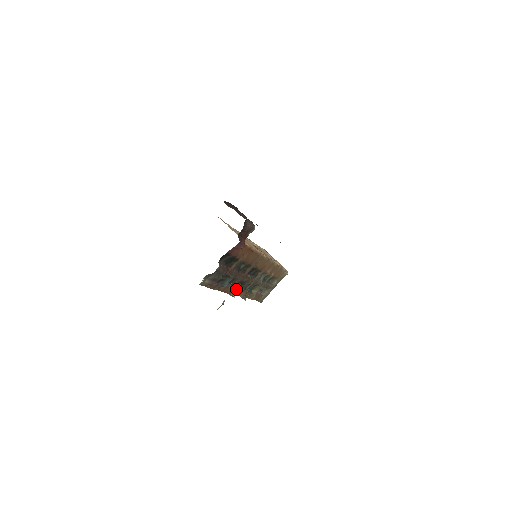
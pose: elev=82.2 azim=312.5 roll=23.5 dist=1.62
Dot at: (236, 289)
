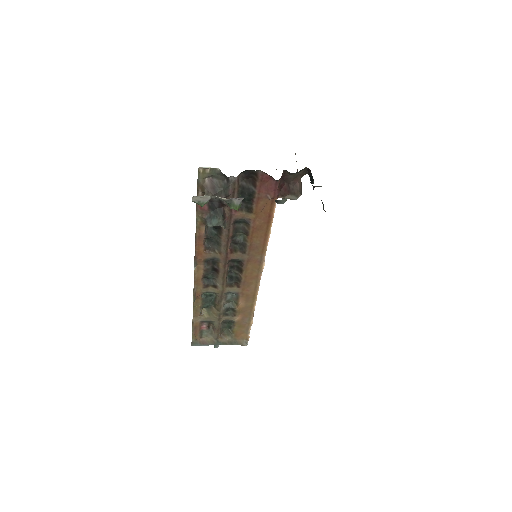
Dot at: (232, 203)
